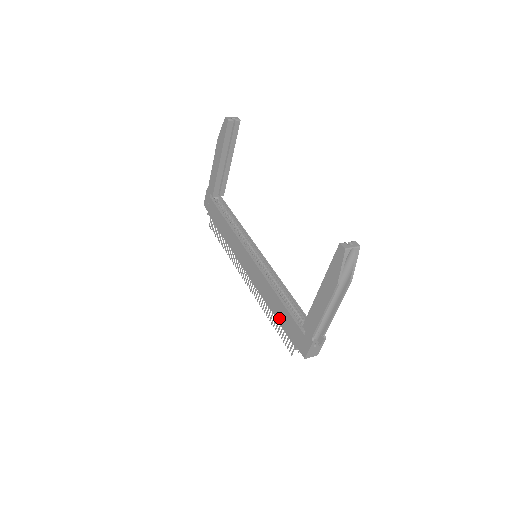
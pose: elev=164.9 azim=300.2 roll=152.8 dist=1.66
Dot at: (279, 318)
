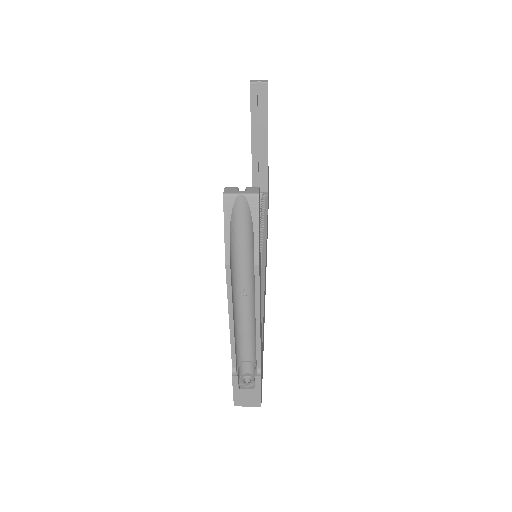
Dot at: occluded
